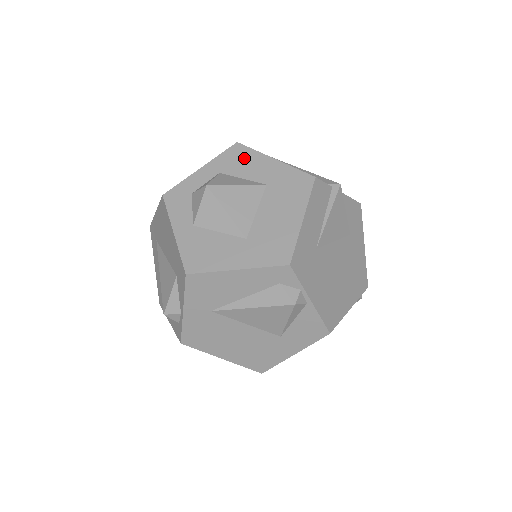
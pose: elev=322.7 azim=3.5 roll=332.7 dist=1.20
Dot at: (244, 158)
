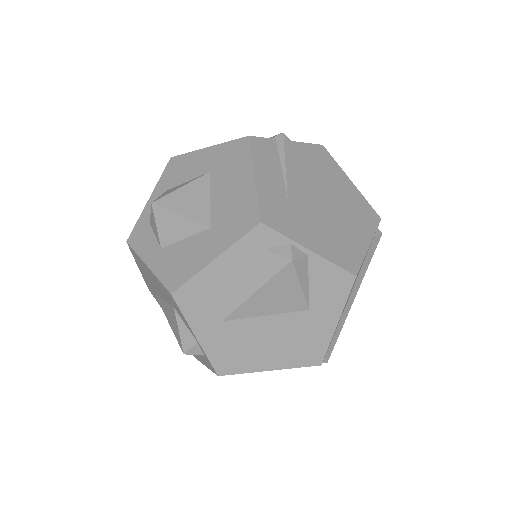
Dot at: (181, 165)
